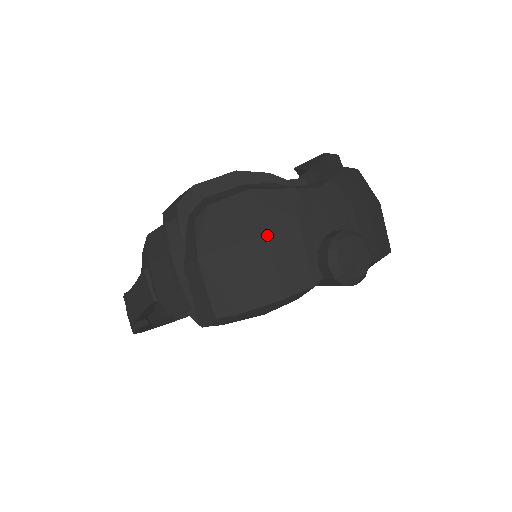
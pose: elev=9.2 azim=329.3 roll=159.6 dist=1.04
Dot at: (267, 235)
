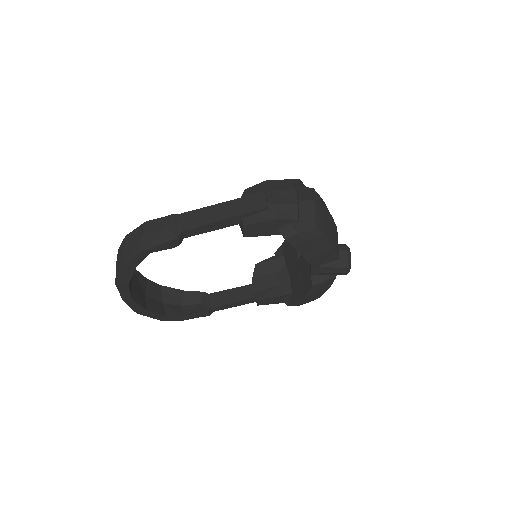
Dot at: (332, 218)
